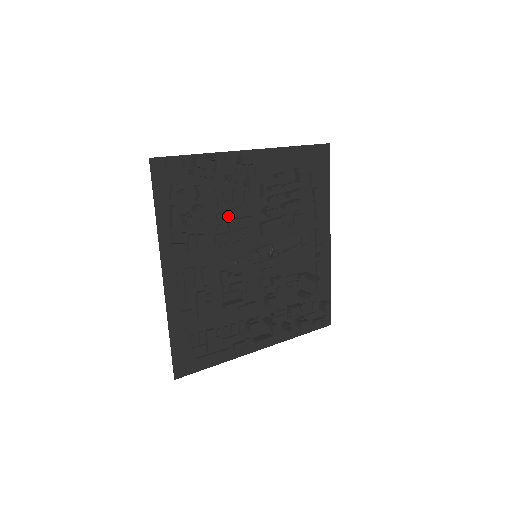
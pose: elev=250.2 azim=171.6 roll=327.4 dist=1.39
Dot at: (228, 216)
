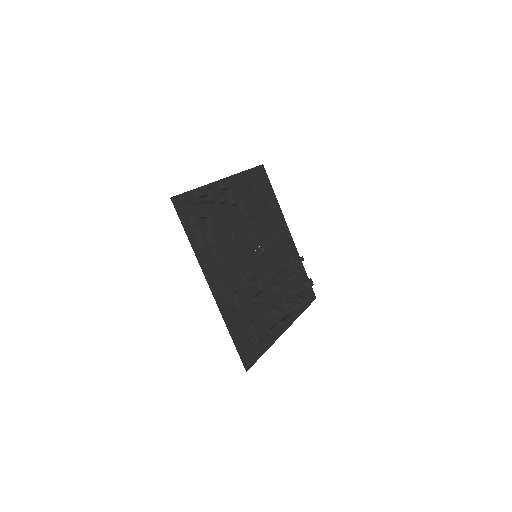
Dot at: (229, 230)
